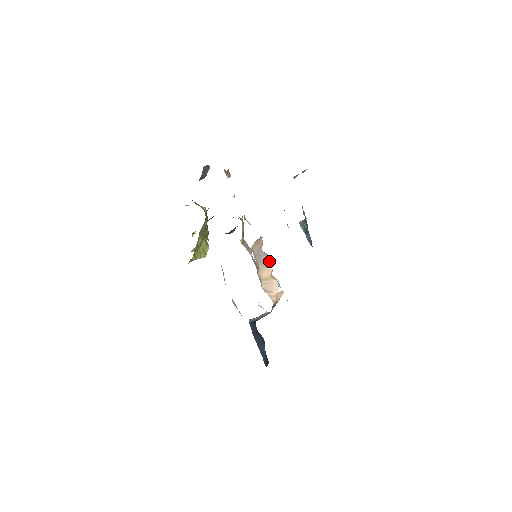
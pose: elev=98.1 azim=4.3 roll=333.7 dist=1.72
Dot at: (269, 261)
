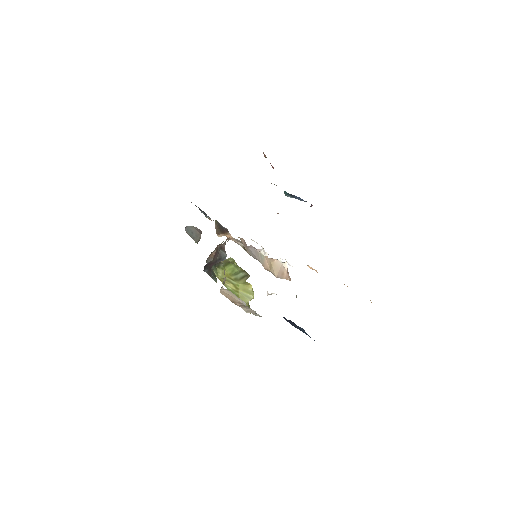
Dot at: (258, 250)
